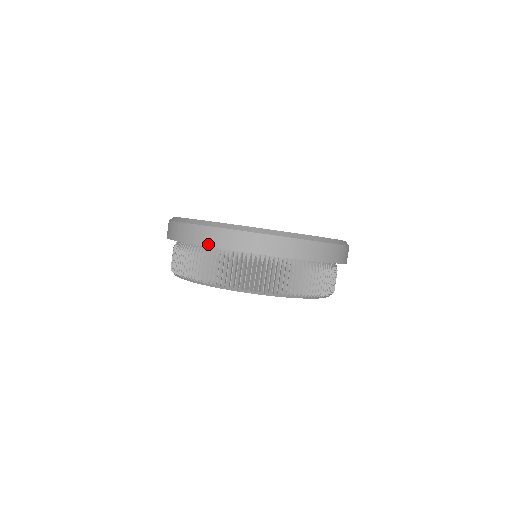
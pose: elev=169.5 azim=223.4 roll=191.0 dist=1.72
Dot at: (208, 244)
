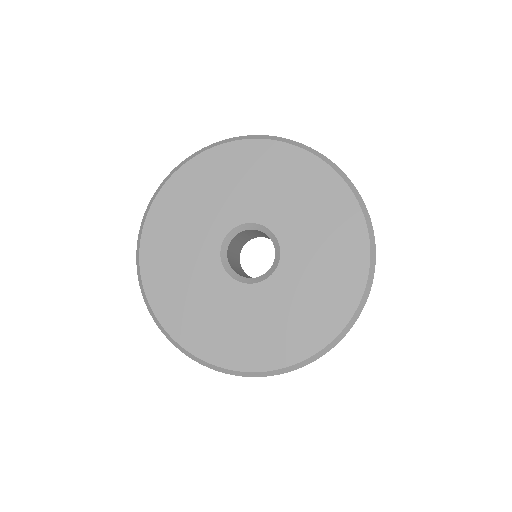
Dot at: occluded
